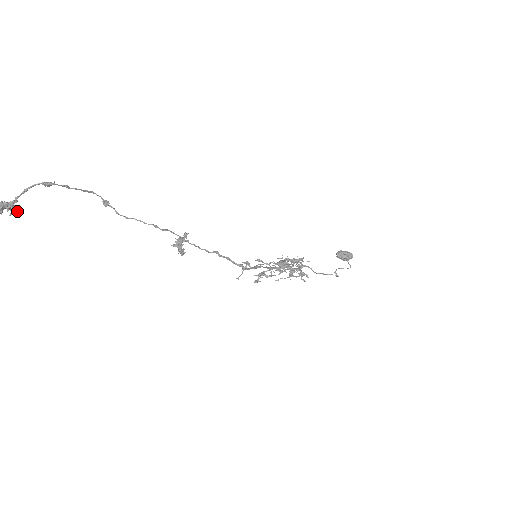
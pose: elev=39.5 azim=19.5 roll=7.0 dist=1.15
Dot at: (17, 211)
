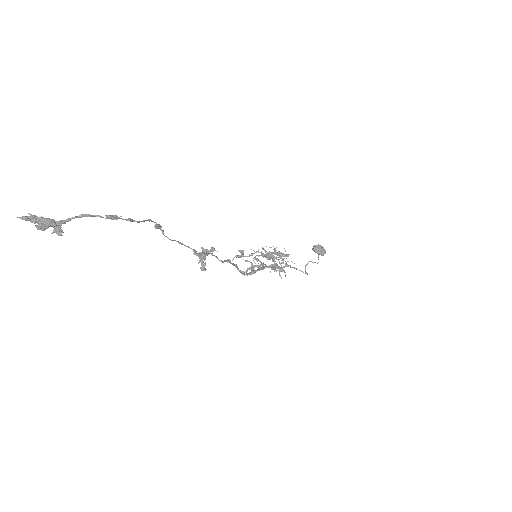
Dot at: (63, 232)
